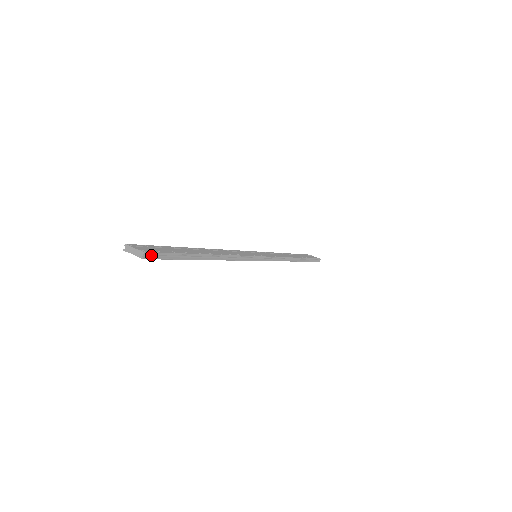
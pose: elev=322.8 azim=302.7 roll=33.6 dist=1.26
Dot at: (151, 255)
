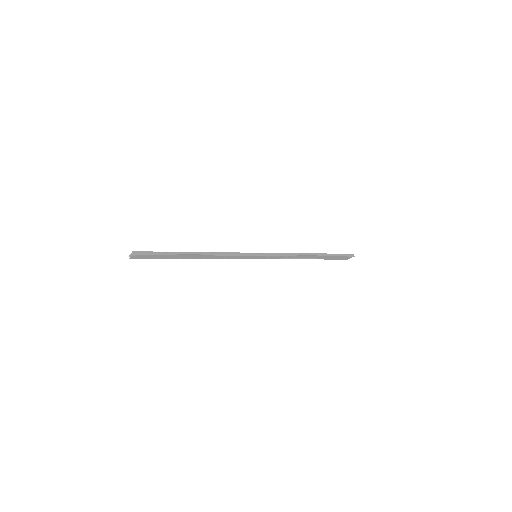
Dot at: (139, 253)
